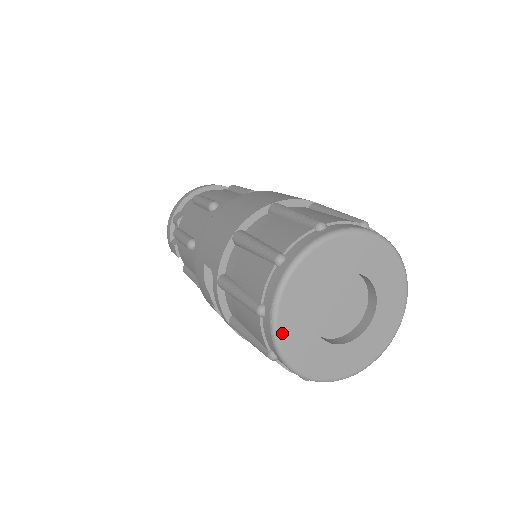
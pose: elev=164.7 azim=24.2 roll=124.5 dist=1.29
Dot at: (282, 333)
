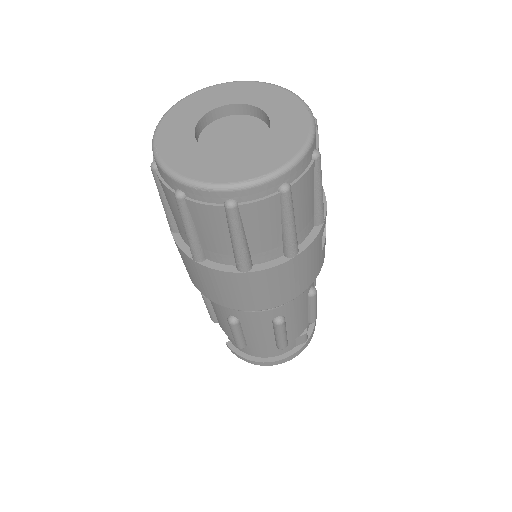
Dot at: (162, 129)
